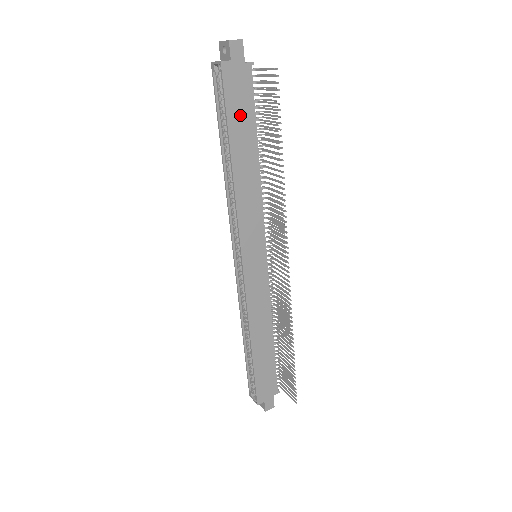
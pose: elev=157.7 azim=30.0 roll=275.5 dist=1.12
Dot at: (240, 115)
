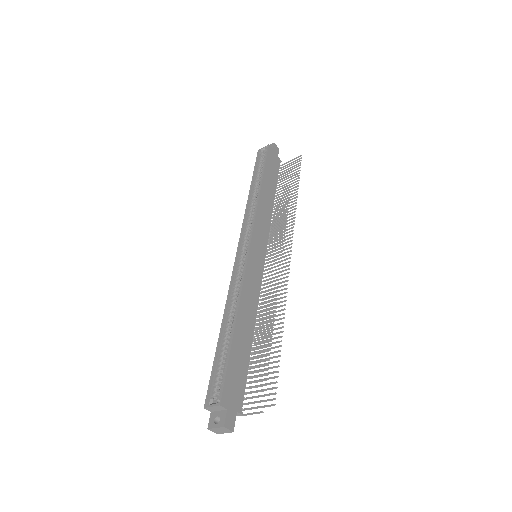
Dot at: (271, 171)
